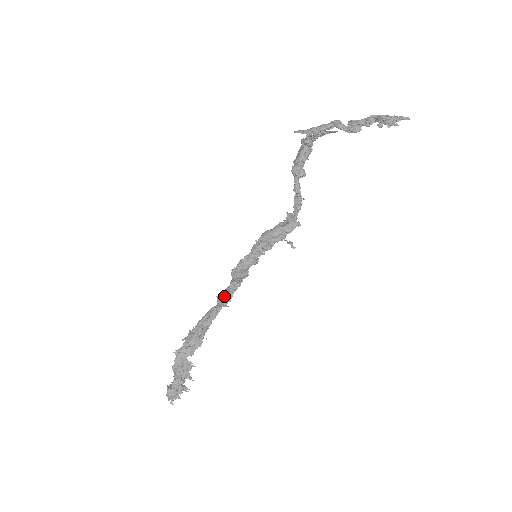
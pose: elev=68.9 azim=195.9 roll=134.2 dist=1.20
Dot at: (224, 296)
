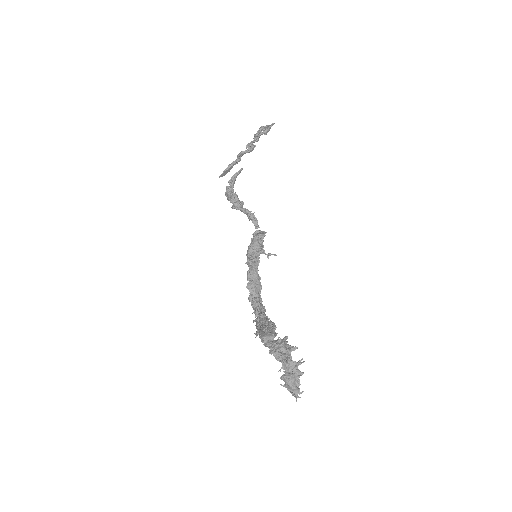
Dot at: occluded
